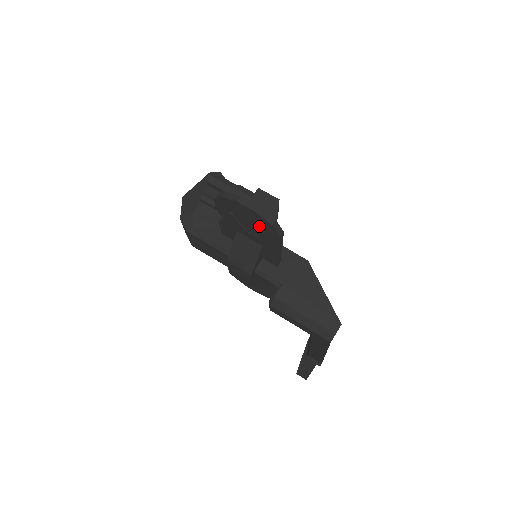
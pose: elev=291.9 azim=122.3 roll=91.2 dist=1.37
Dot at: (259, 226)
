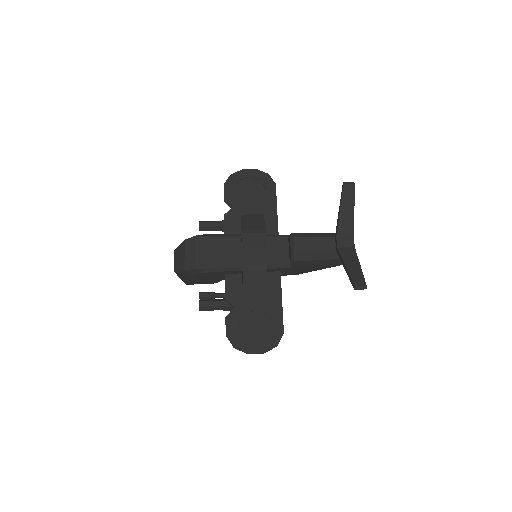
Dot at: (259, 188)
